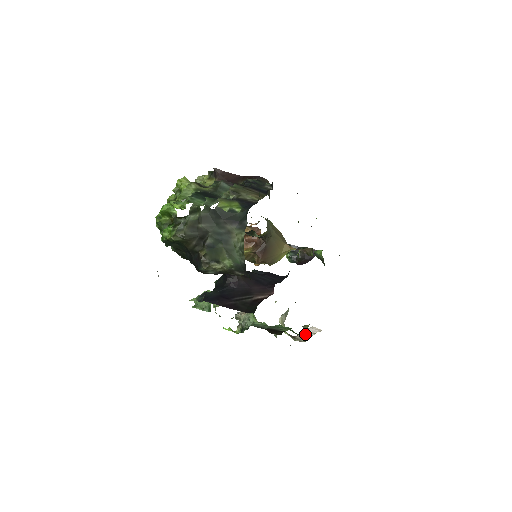
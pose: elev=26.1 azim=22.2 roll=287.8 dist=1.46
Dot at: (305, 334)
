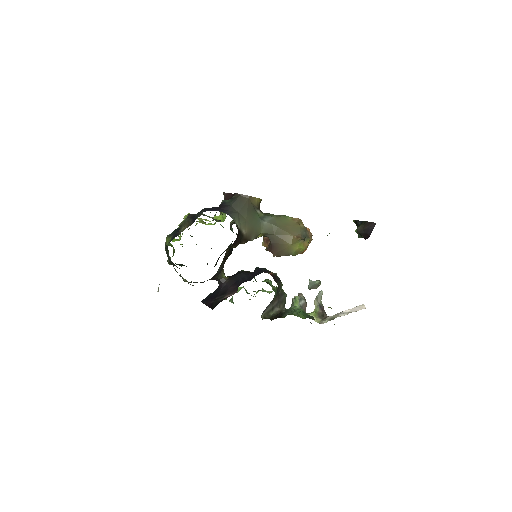
Dot at: (338, 314)
